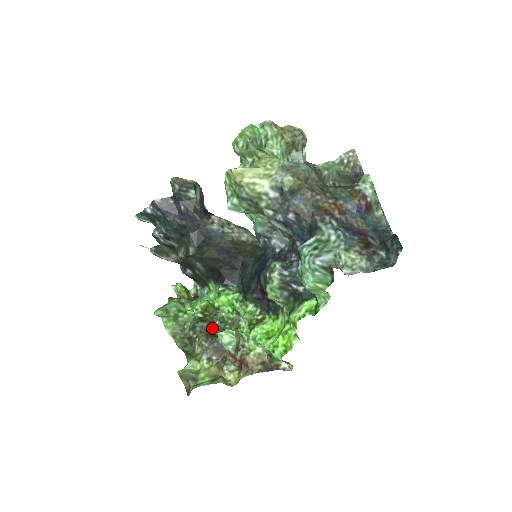
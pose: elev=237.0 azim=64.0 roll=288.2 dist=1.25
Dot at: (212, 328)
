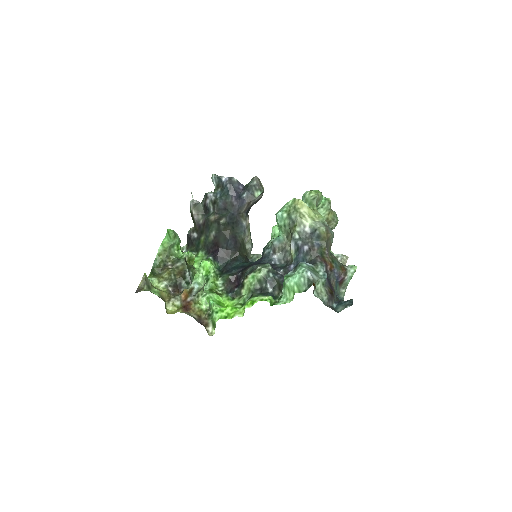
Dot at: (188, 271)
